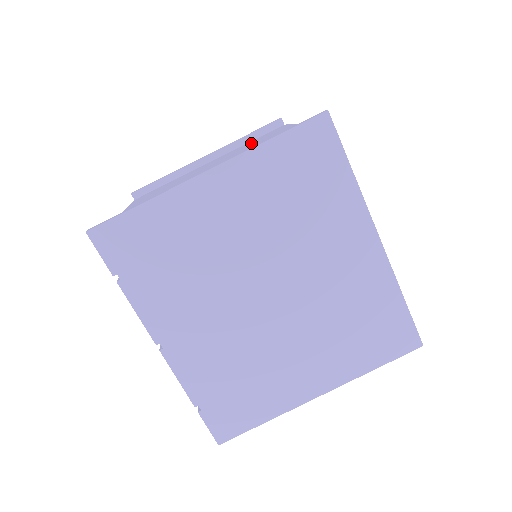
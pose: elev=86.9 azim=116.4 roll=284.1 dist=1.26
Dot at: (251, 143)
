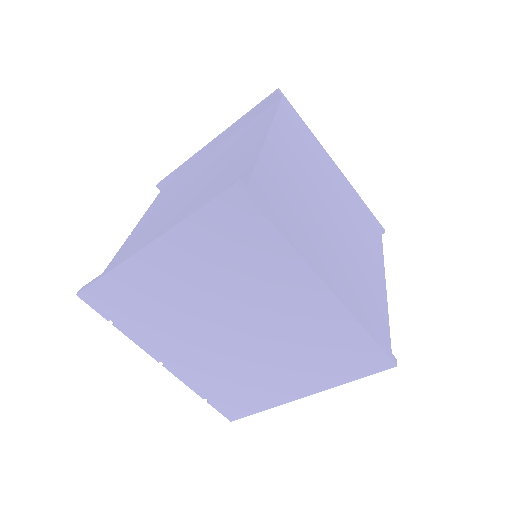
Dot at: (242, 134)
